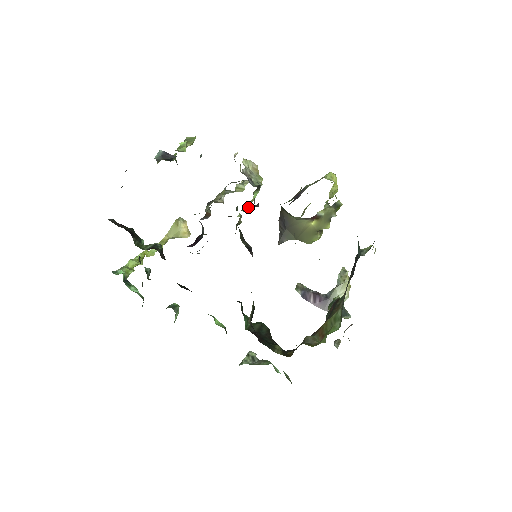
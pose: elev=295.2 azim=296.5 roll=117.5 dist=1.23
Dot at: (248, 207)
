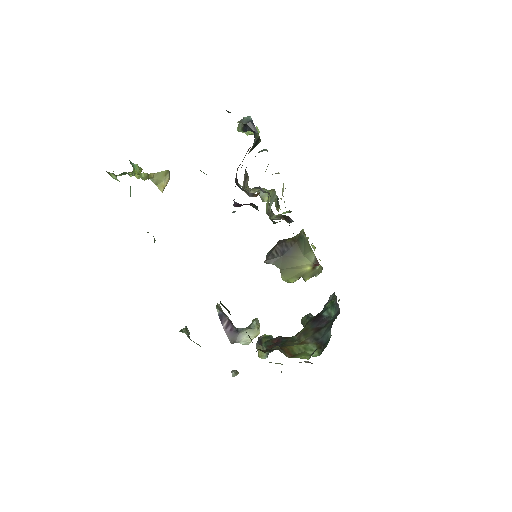
Dot at: (280, 217)
